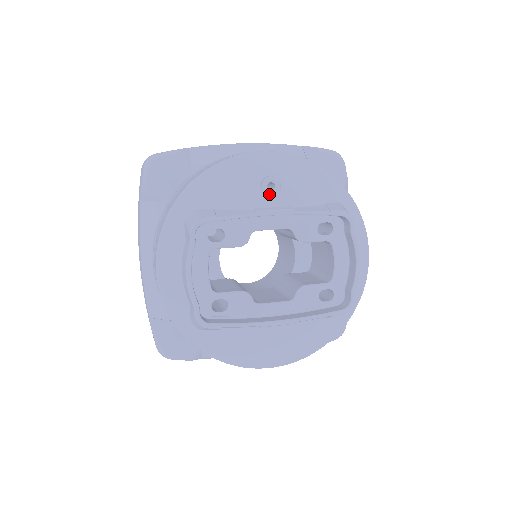
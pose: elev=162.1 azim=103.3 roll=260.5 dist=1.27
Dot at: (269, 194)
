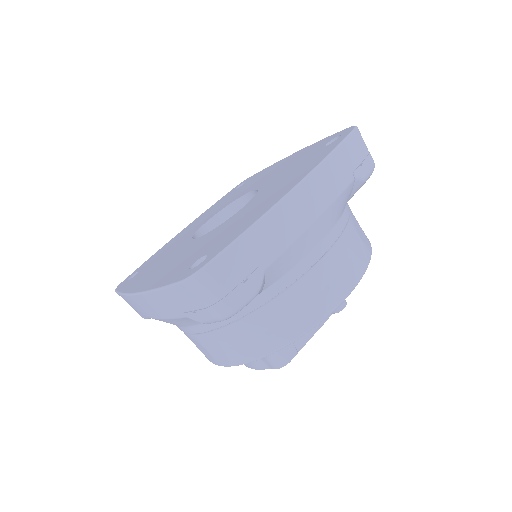
Dot at: occluded
